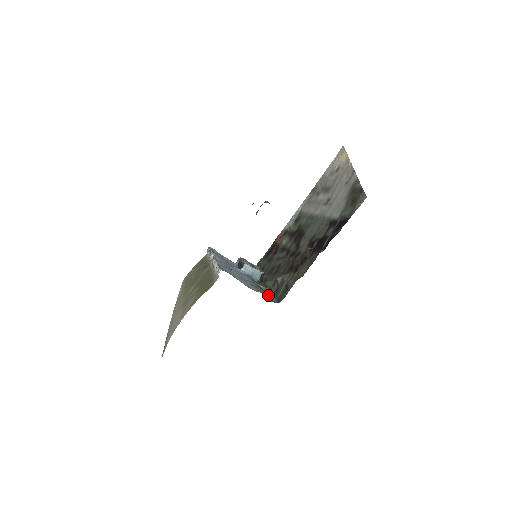
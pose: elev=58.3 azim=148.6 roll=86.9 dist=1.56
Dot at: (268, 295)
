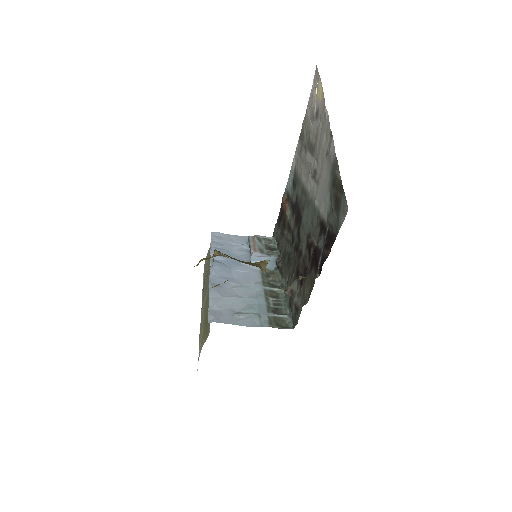
Dot at: (279, 318)
